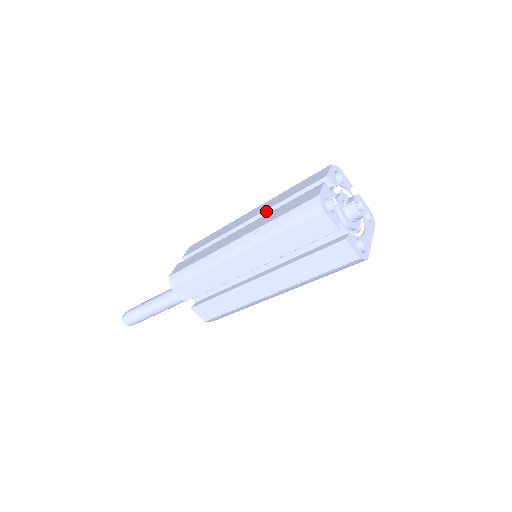
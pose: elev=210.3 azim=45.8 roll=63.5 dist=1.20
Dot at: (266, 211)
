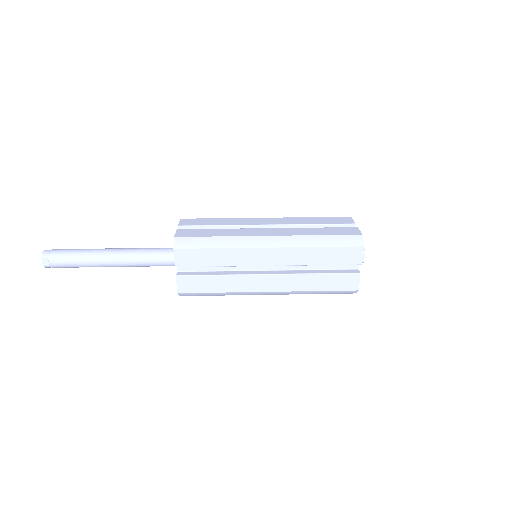
Dot at: occluded
